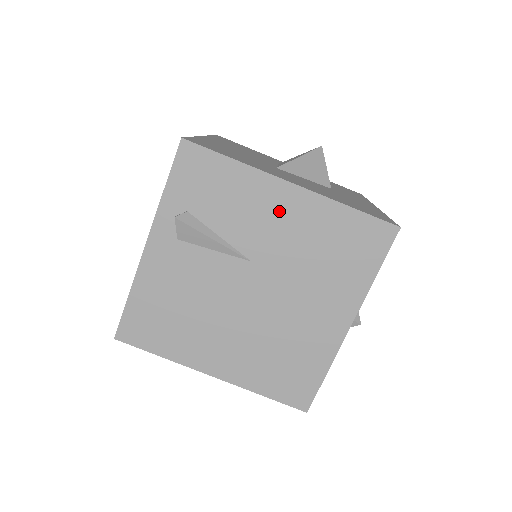
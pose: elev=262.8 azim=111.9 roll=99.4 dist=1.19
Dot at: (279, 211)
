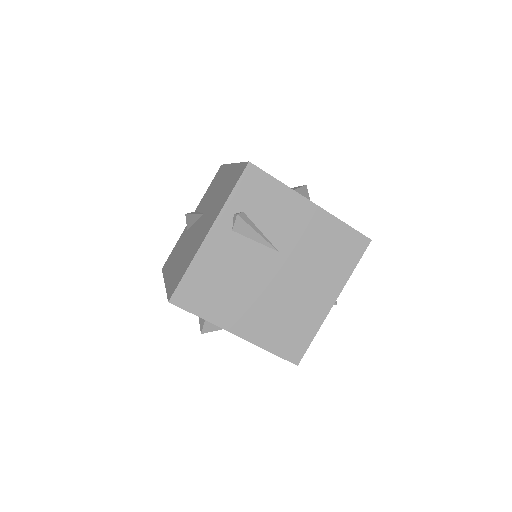
Dot at: (302, 220)
